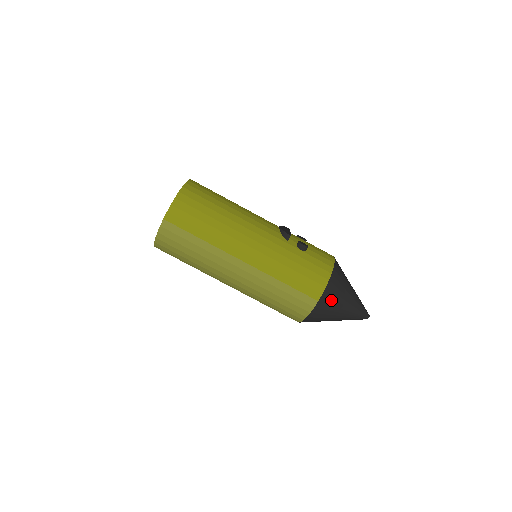
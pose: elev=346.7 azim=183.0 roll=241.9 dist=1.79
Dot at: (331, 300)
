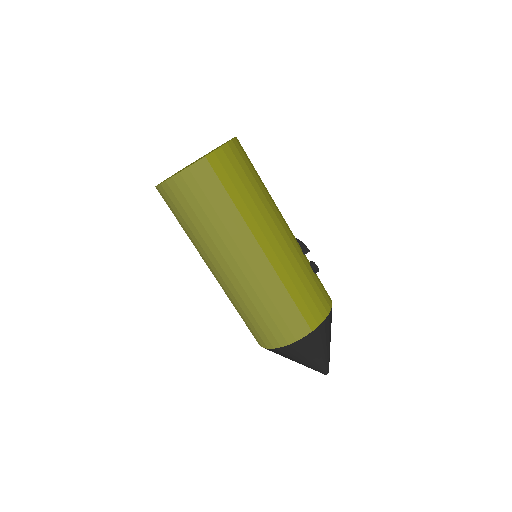
Dot at: (320, 337)
